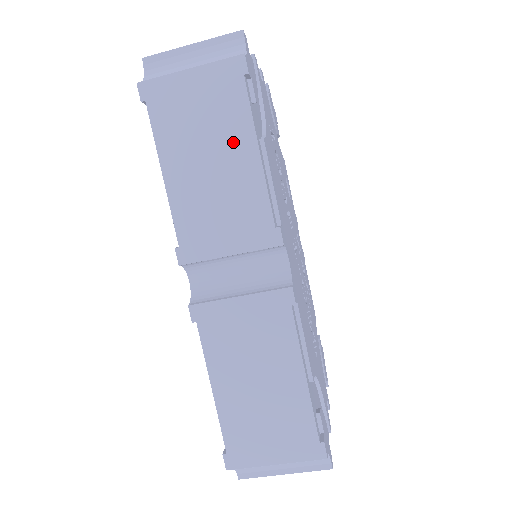
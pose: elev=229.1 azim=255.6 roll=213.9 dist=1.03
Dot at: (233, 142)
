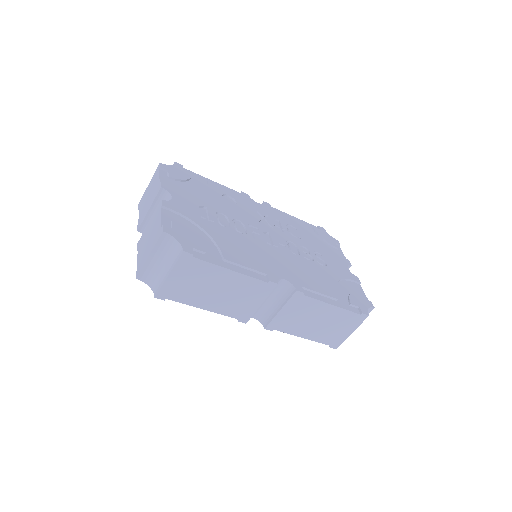
Dot at: (217, 277)
